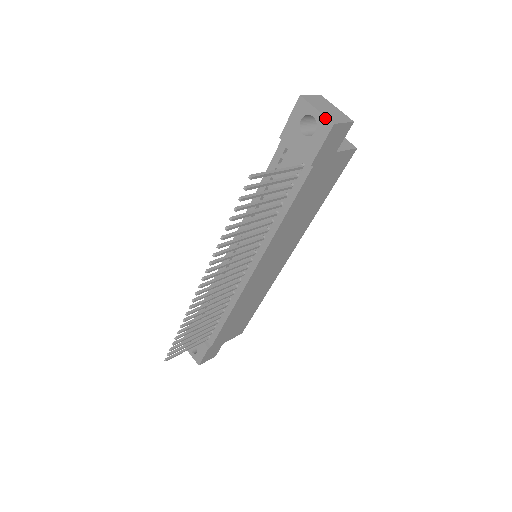
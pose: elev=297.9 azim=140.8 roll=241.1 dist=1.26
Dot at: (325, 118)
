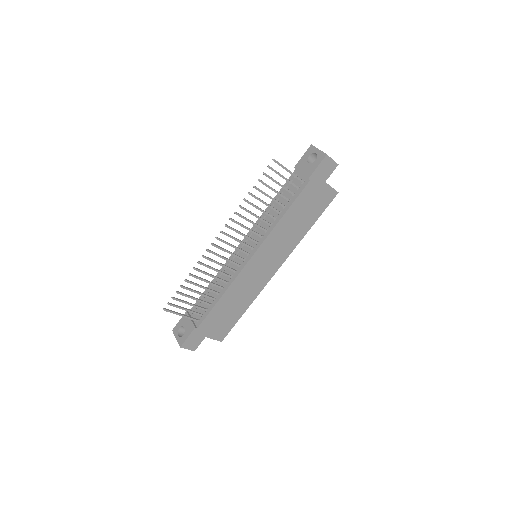
Dot at: (322, 152)
